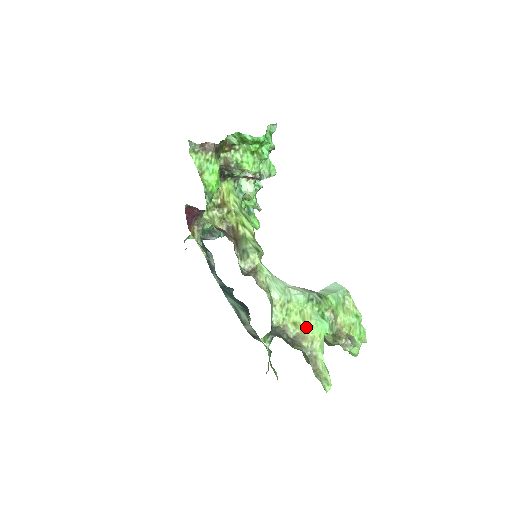
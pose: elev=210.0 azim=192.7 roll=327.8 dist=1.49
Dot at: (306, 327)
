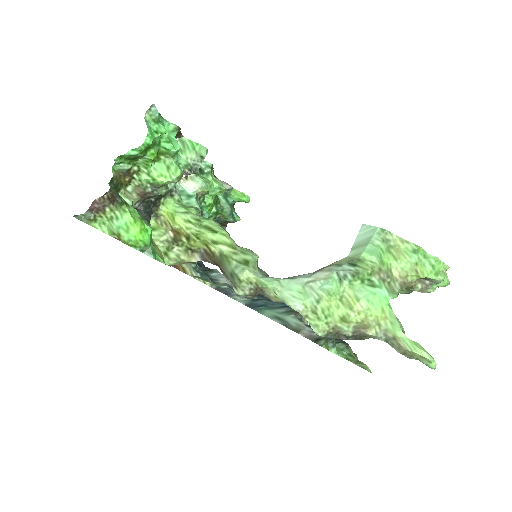
Dot at: (359, 314)
